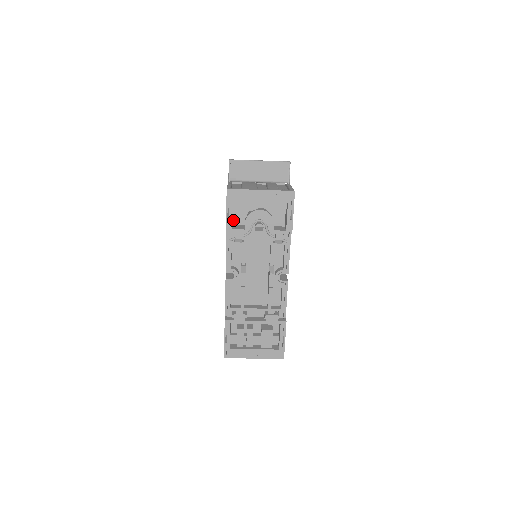
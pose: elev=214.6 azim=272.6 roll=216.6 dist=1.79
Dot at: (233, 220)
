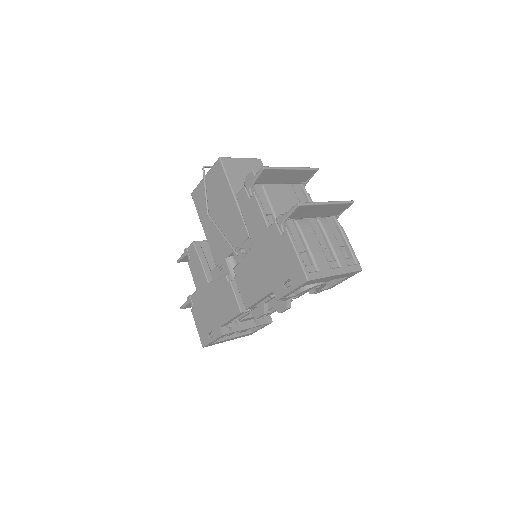
Dot at: occluded
